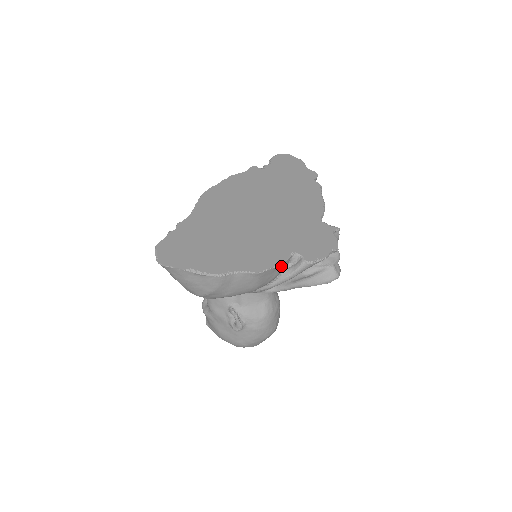
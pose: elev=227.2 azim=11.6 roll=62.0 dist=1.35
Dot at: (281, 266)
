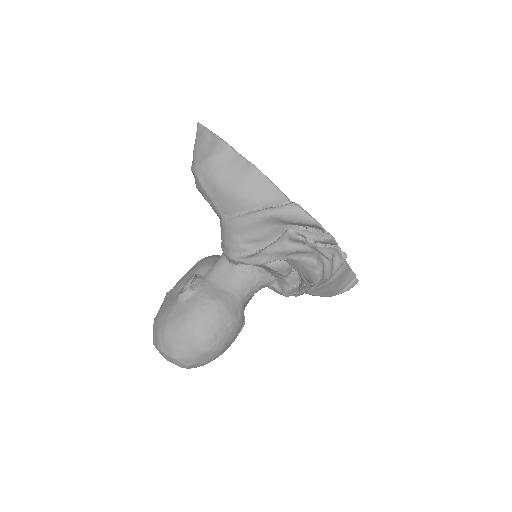
Dot at: (274, 192)
